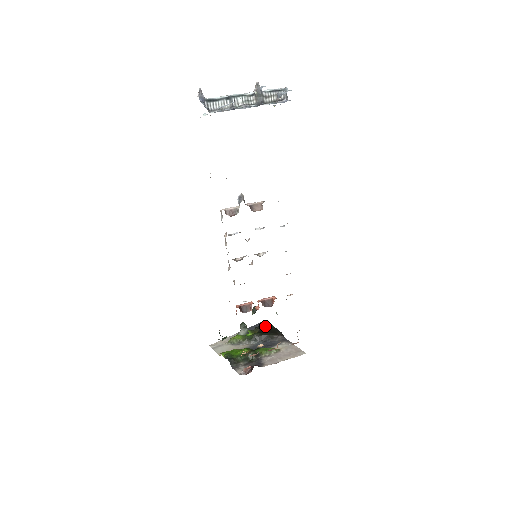
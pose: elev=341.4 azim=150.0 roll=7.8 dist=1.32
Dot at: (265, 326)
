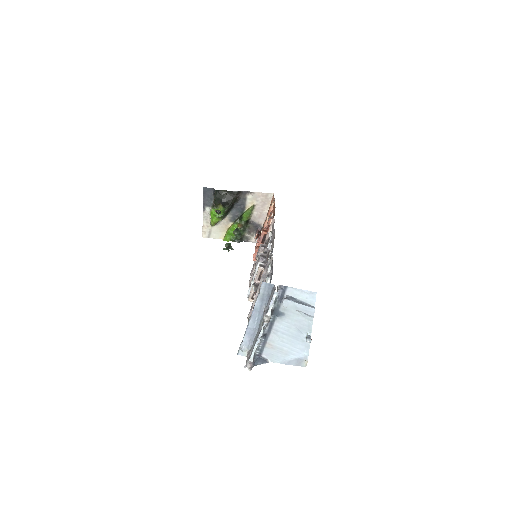
Dot at: (220, 197)
